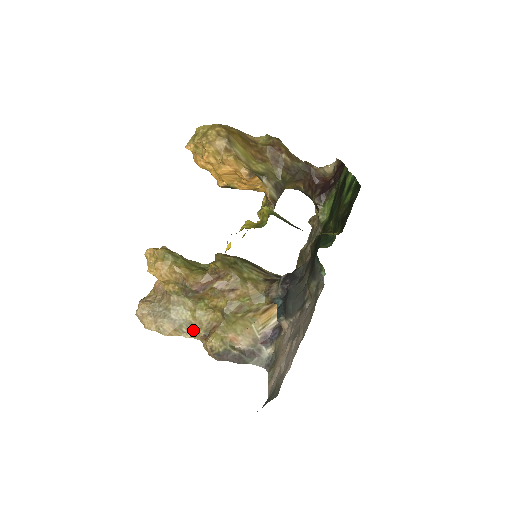
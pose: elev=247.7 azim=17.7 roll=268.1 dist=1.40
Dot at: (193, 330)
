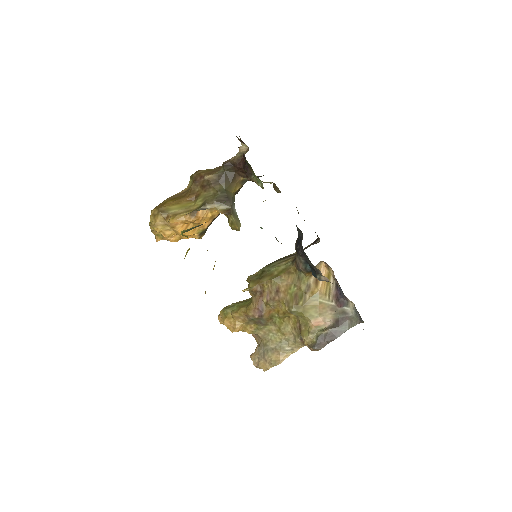
Dot at: (293, 343)
